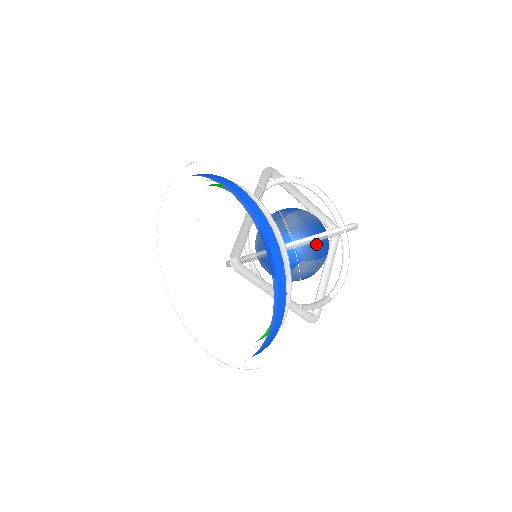
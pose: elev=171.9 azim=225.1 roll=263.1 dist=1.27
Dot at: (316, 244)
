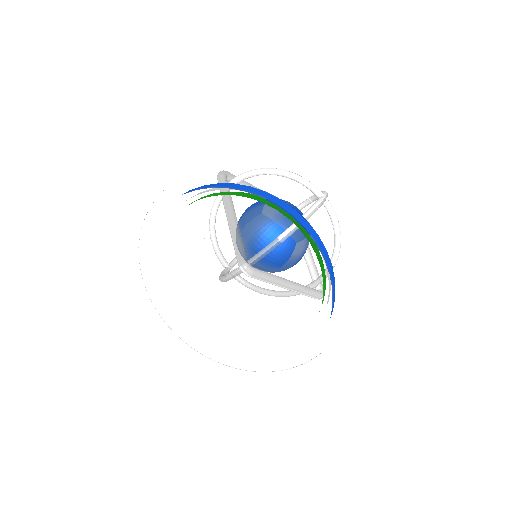
Dot at: occluded
